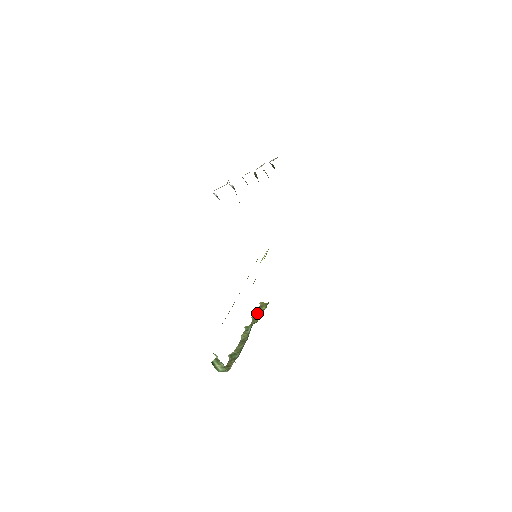
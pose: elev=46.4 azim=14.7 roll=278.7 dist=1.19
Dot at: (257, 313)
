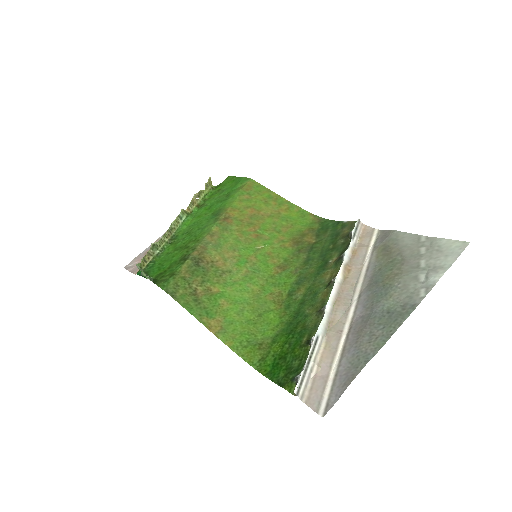
Dot at: (199, 195)
